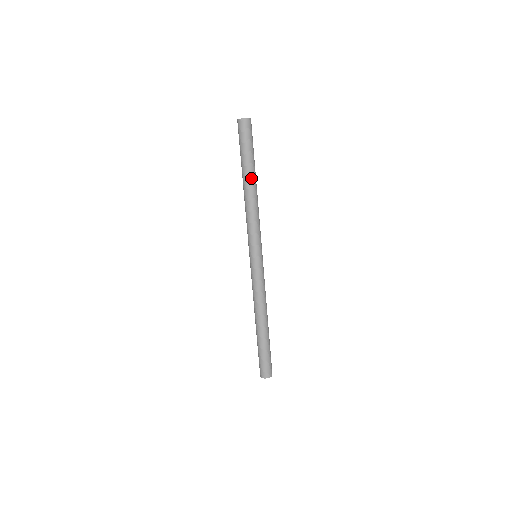
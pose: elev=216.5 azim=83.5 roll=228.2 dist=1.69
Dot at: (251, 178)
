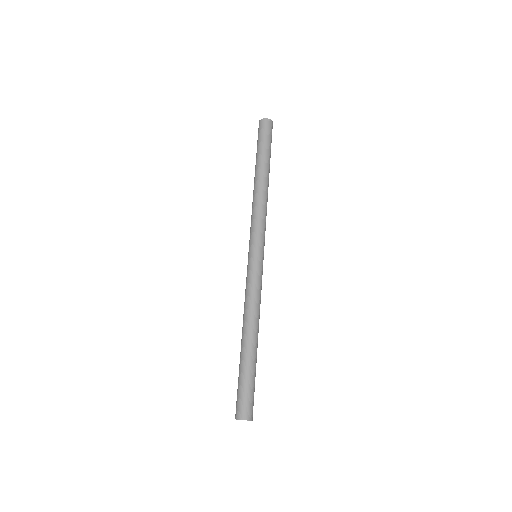
Dot at: (266, 172)
